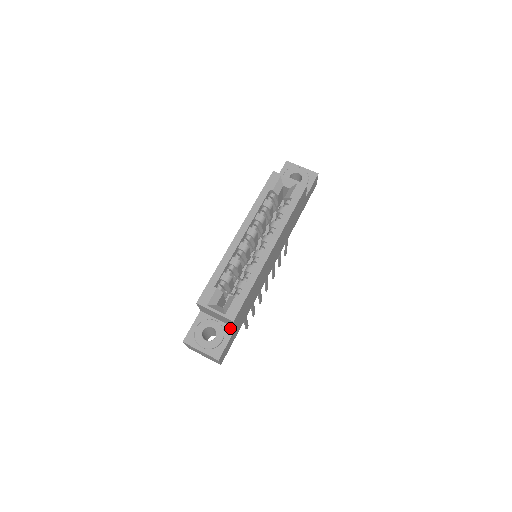
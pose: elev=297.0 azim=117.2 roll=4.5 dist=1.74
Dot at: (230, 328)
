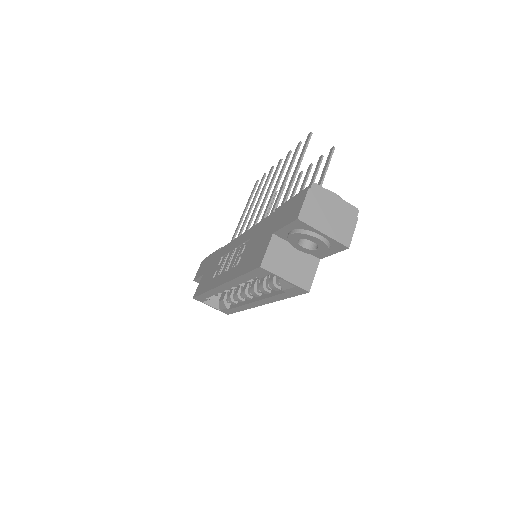
Dot at: occluded
